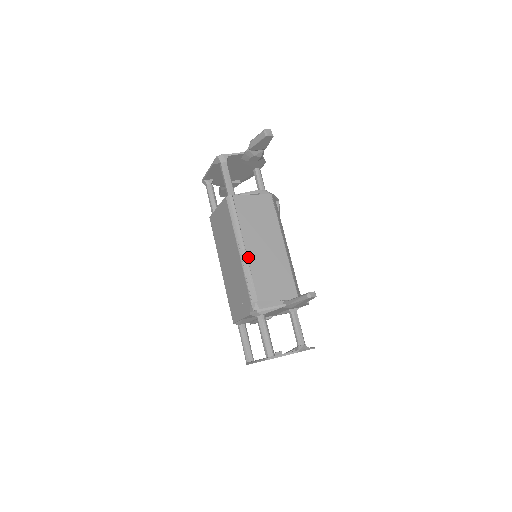
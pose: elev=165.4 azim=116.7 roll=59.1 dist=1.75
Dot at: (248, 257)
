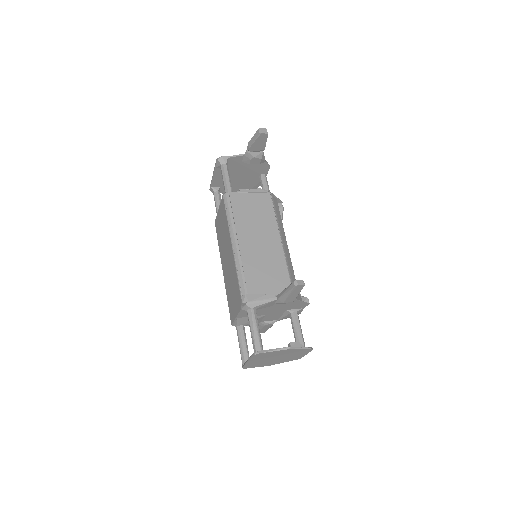
Dot at: (240, 251)
